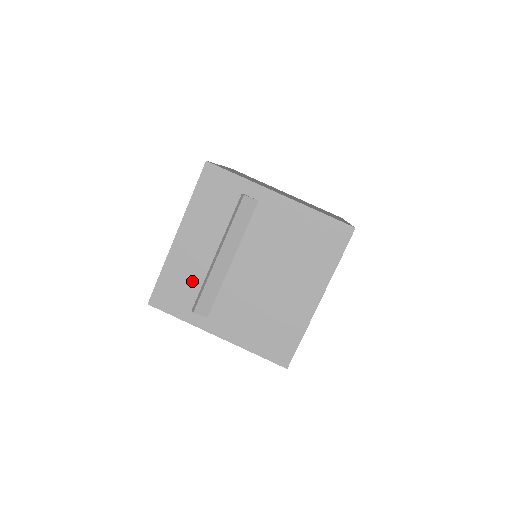
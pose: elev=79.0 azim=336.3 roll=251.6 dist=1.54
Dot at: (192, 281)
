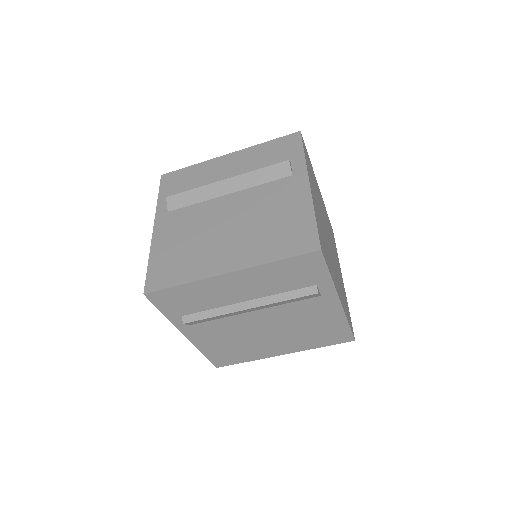
Dot at: (204, 303)
